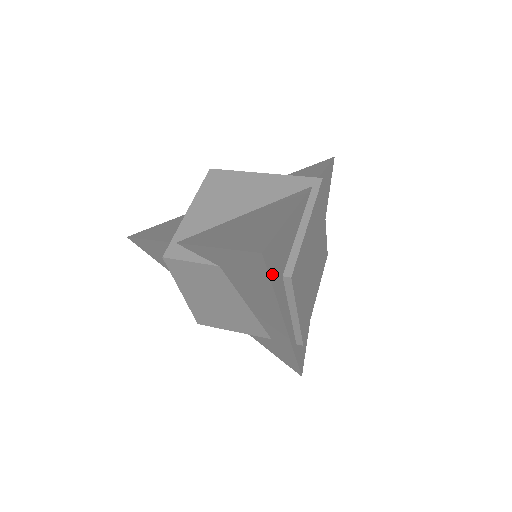
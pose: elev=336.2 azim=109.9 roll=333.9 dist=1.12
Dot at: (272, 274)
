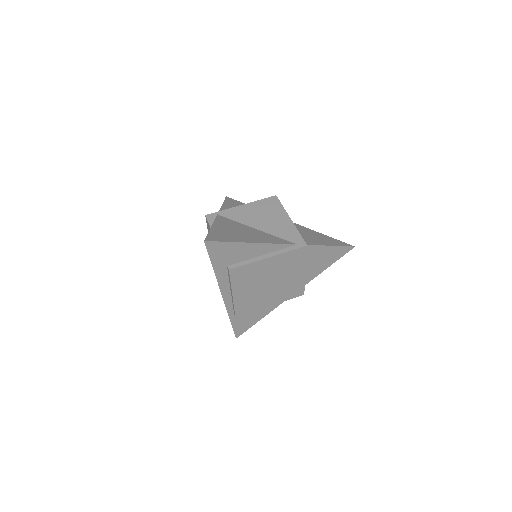
Dot at: (213, 257)
